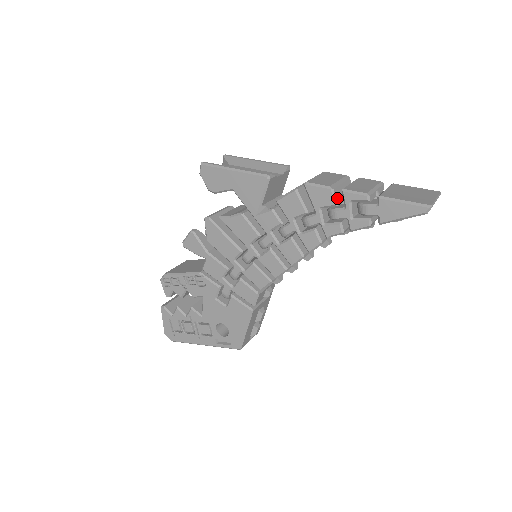
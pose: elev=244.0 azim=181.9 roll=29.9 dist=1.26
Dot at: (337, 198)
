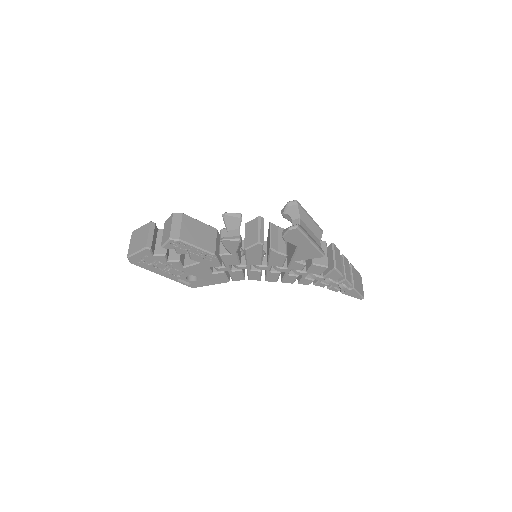
Dot at: occluded
